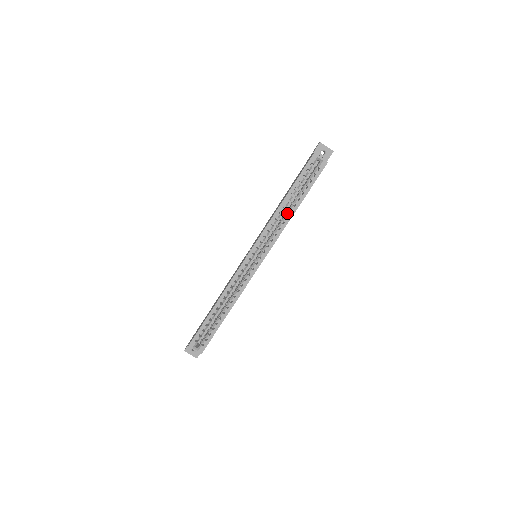
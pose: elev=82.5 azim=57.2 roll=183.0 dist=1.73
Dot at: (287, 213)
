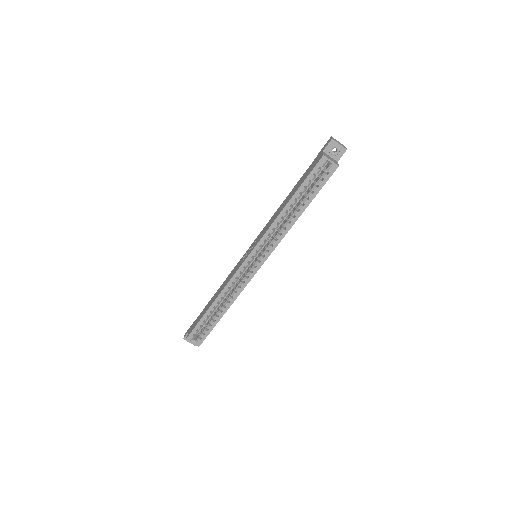
Dot at: (290, 218)
